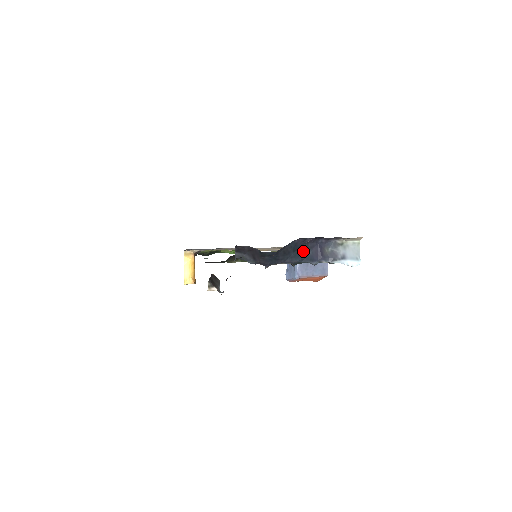
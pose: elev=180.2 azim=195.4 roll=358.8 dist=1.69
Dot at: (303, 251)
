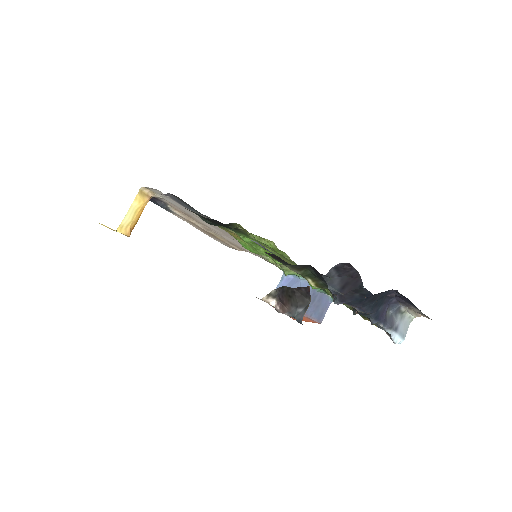
Dot at: (379, 304)
